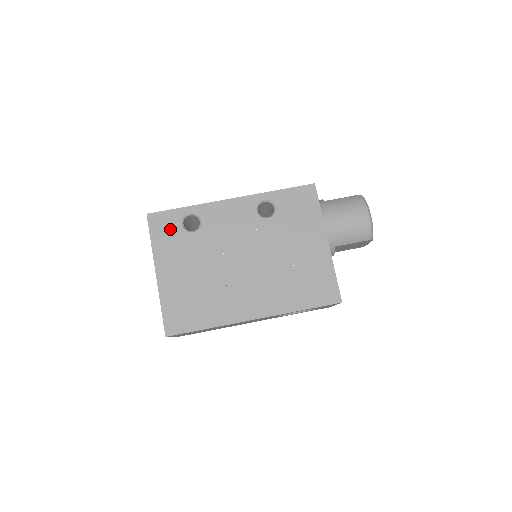
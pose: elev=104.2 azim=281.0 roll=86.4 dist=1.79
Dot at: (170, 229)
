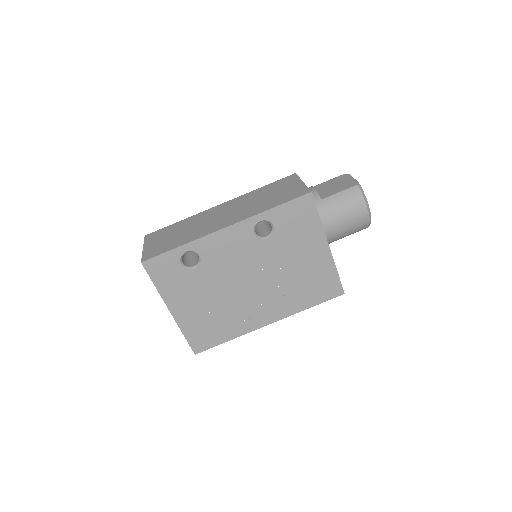
Dot at: (170, 271)
